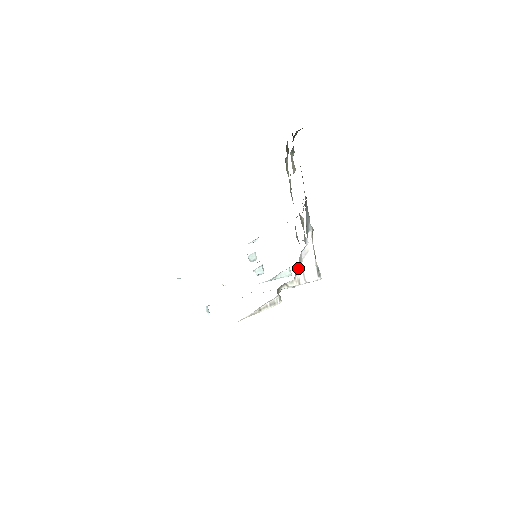
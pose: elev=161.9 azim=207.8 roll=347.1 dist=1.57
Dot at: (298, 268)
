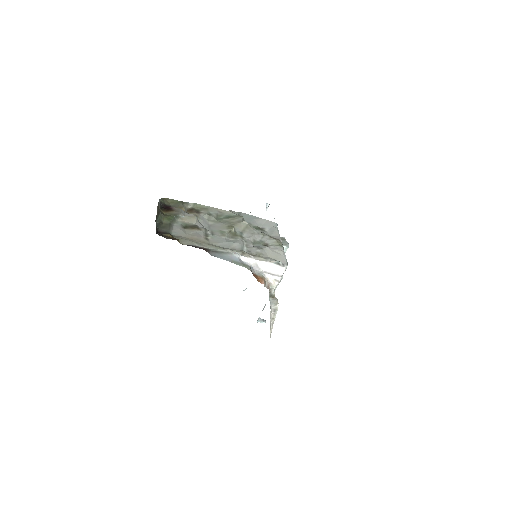
Dot at: (261, 283)
